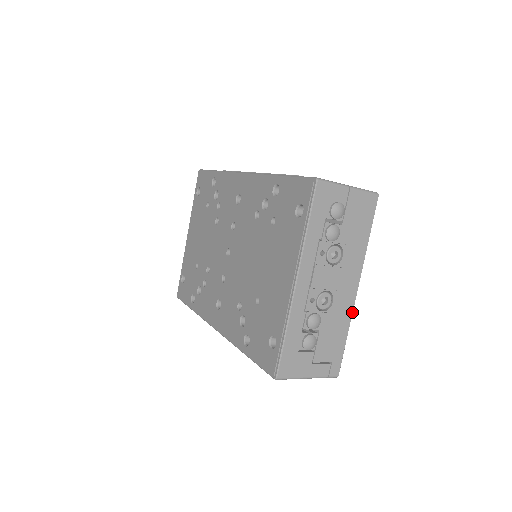
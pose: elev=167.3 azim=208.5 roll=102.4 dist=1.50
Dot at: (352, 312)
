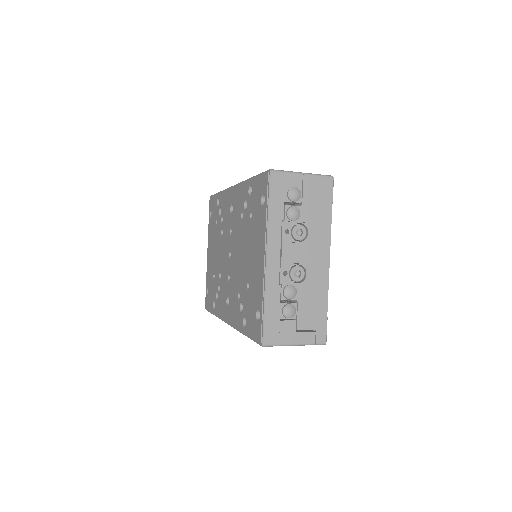
Dot at: (328, 283)
